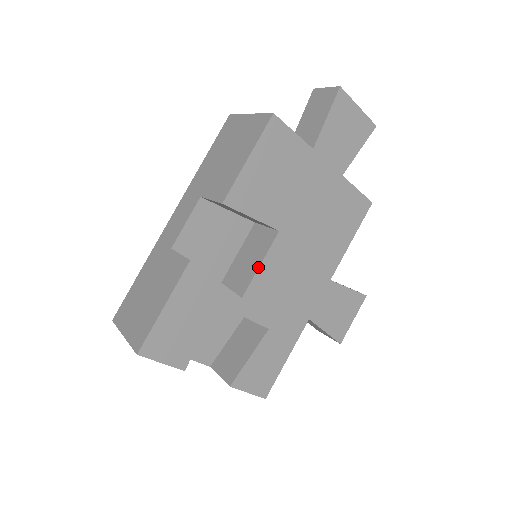
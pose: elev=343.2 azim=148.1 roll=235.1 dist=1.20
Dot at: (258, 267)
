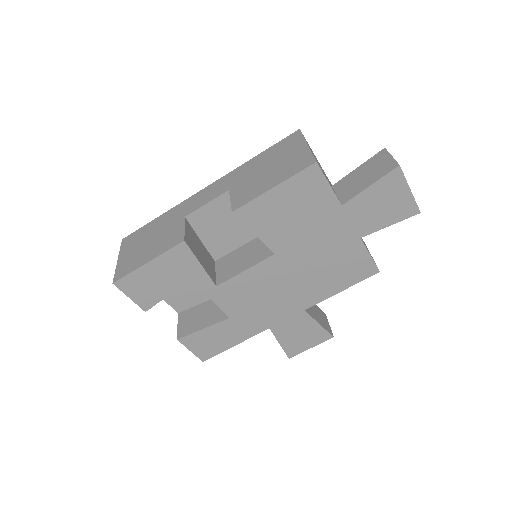
Dot at: (242, 271)
